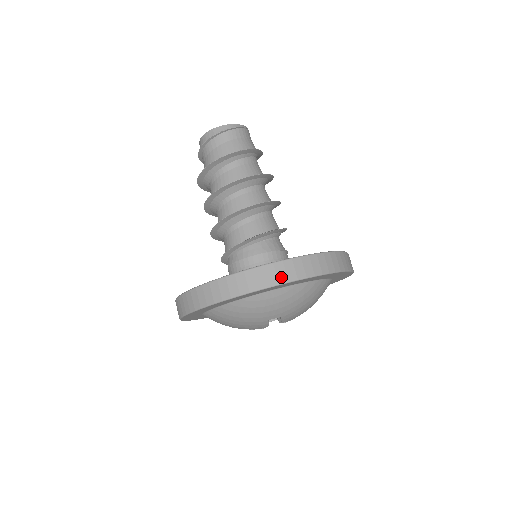
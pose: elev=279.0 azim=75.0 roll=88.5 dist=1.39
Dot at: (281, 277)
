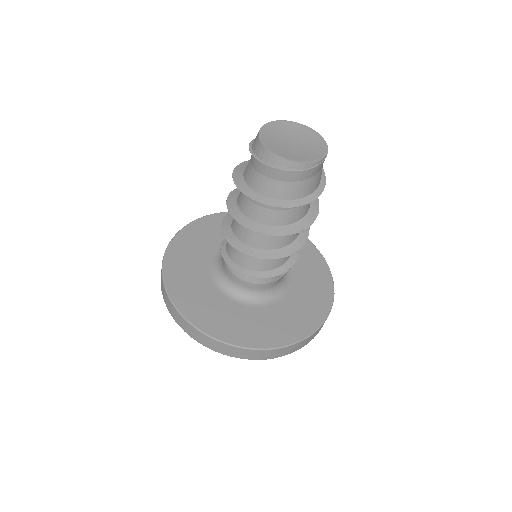
Dot at: (245, 356)
